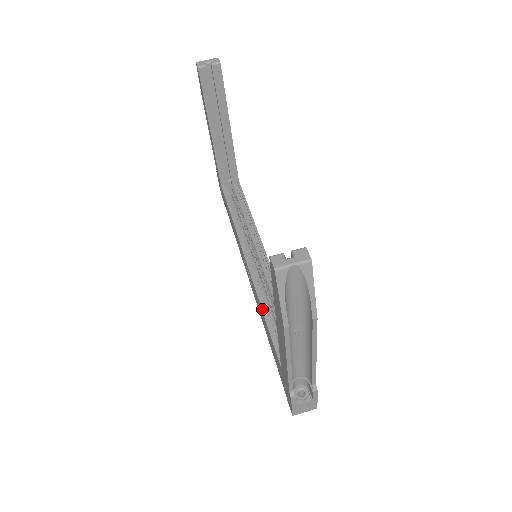
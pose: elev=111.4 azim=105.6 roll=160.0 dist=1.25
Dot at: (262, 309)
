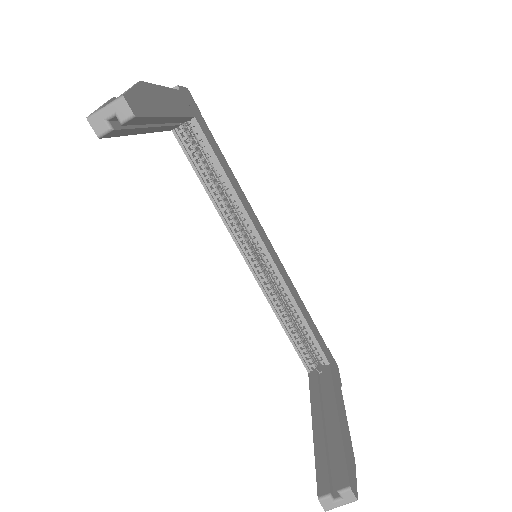
Dot at: occluded
